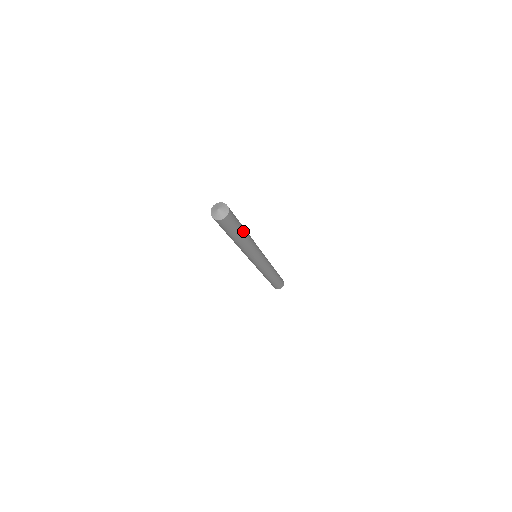
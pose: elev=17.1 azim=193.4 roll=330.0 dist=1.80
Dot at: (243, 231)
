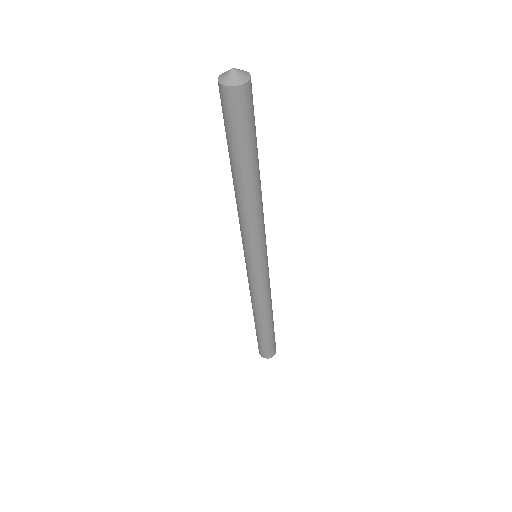
Dot at: (257, 161)
